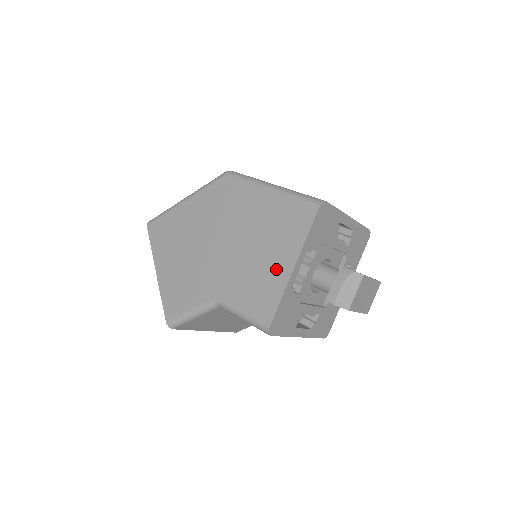
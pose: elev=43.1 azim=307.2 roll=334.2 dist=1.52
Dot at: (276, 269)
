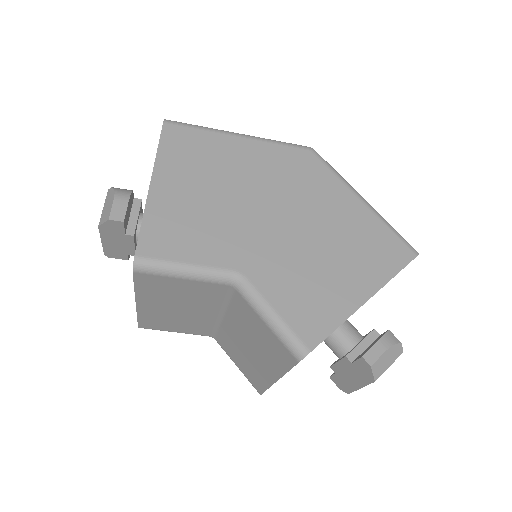
Dot at: (345, 287)
